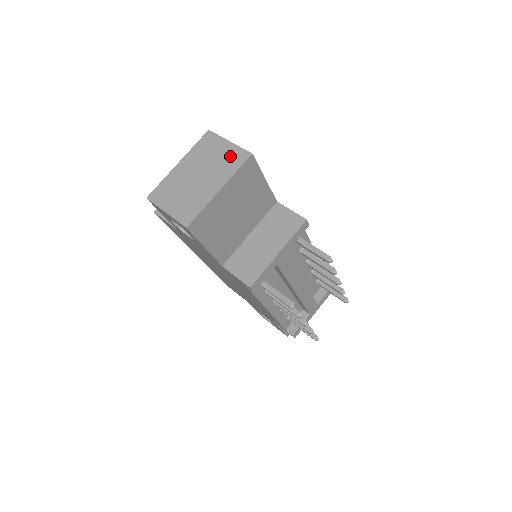
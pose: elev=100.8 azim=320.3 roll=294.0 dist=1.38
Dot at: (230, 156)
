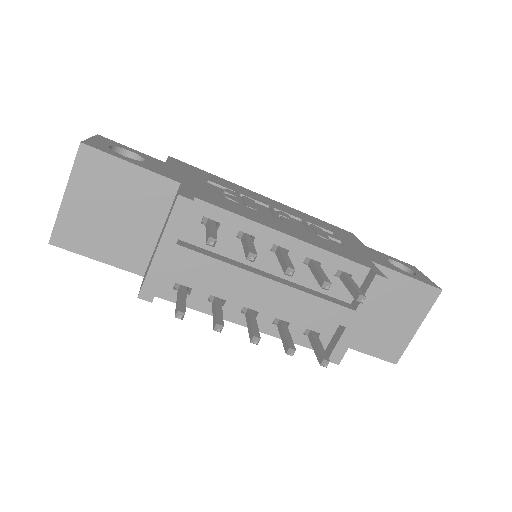
Dot at: occluded
